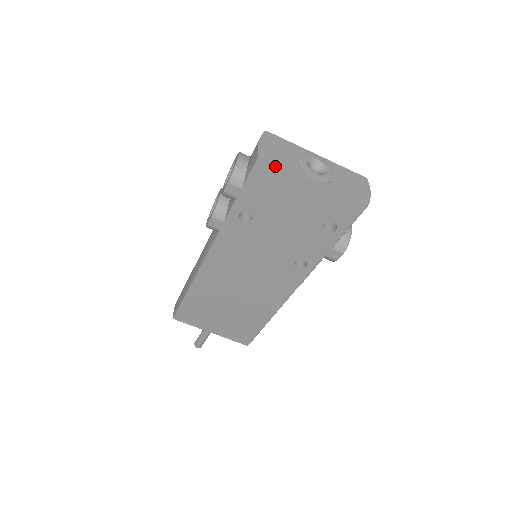
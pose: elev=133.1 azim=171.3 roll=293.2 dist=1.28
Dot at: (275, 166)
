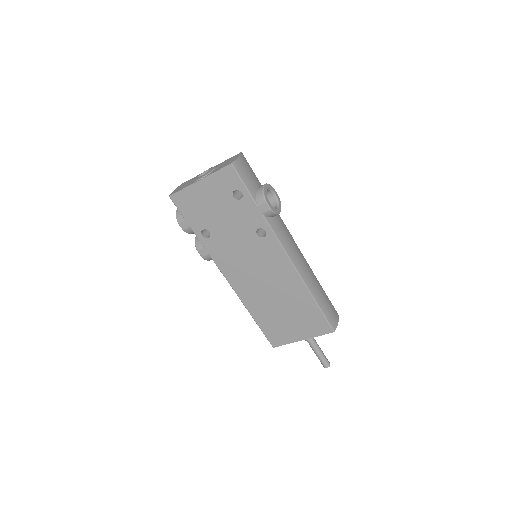
Dot at: (178, 193)
